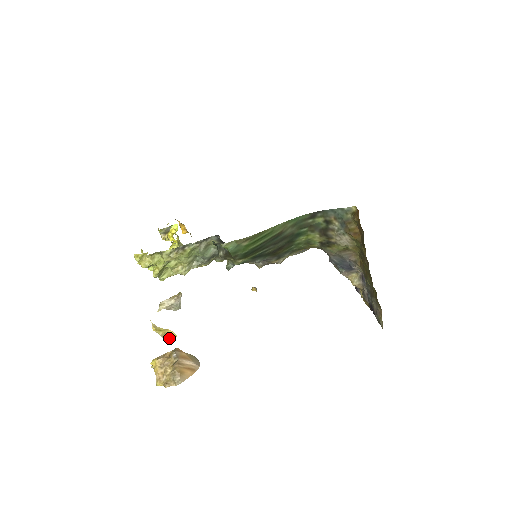
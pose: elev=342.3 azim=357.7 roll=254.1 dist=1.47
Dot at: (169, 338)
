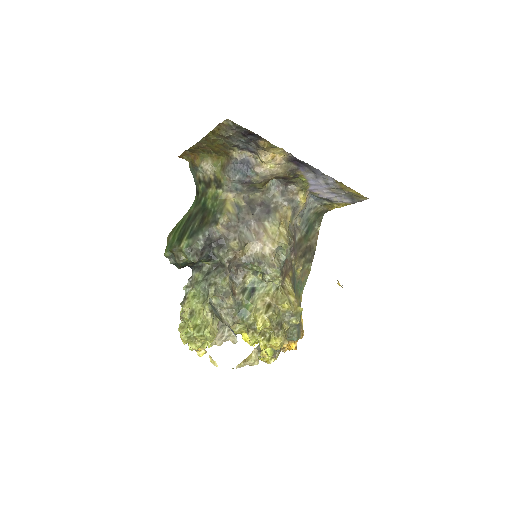
Dot at: (252, 358)
